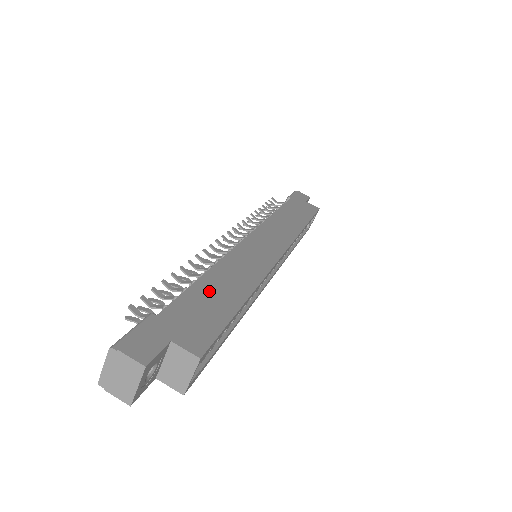
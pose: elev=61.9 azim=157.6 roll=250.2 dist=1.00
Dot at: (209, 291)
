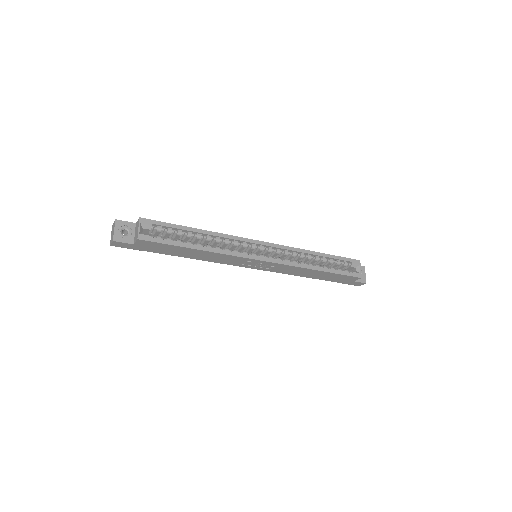
Dot at: occluded
